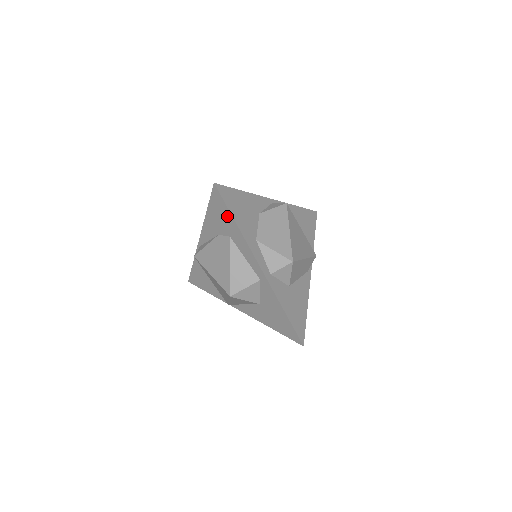
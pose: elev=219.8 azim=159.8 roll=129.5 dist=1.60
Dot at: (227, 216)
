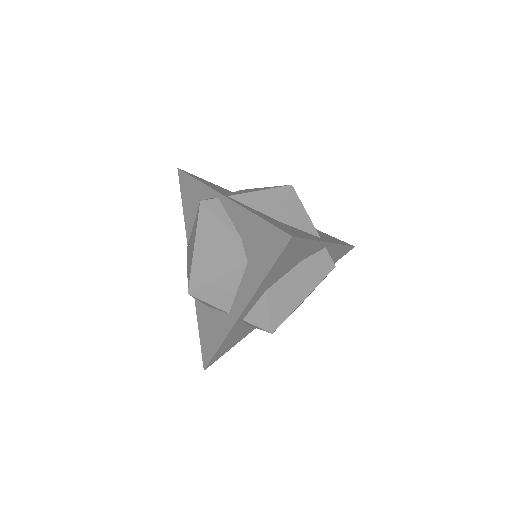
Dot at: (266, 260)
